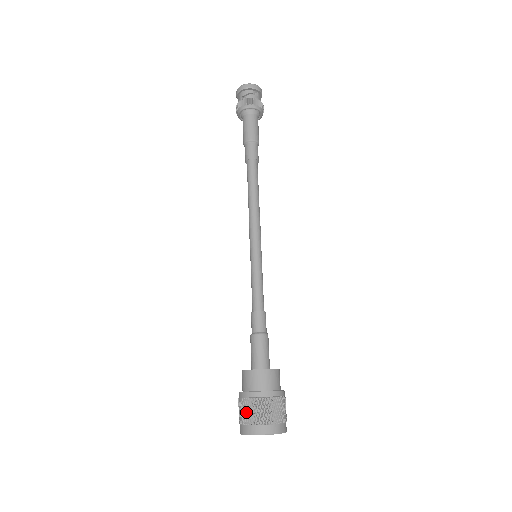
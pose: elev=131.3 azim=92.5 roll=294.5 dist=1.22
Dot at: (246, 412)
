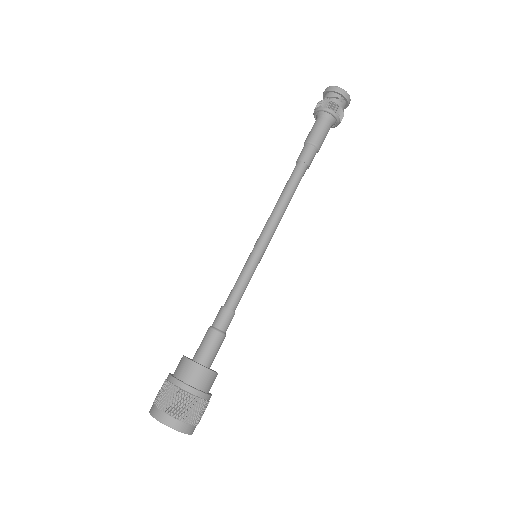
Dot at: (163, 395)
